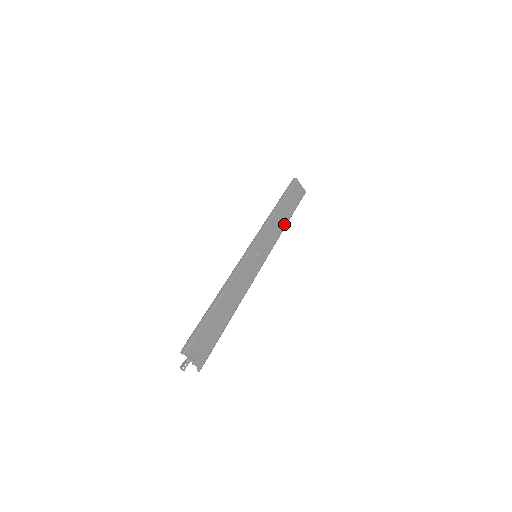
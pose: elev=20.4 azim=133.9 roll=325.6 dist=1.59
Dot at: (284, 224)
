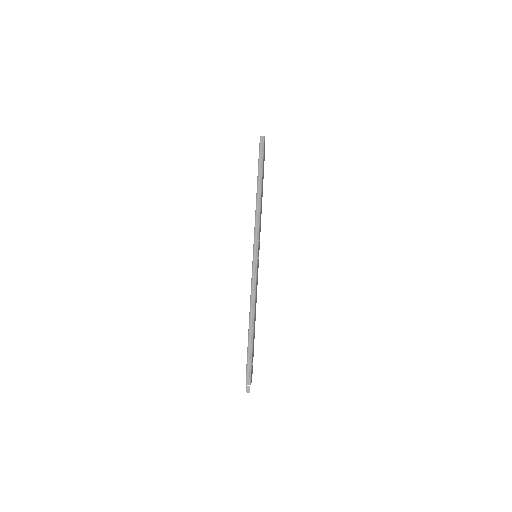
Dot at: occluded
